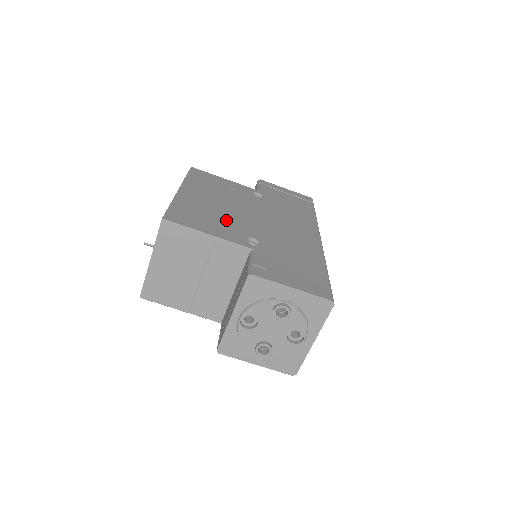
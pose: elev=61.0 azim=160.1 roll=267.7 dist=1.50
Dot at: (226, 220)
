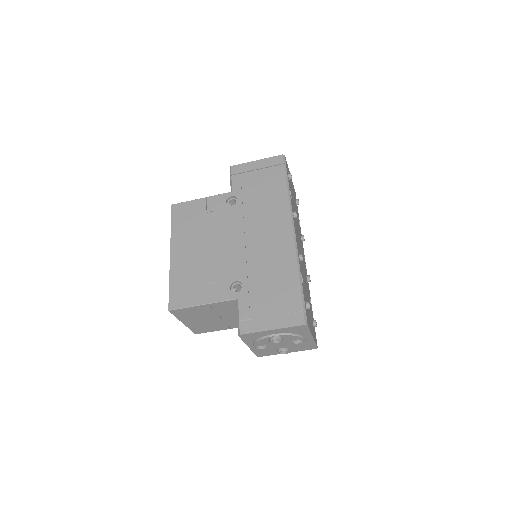
Dot at: (212, 271)
